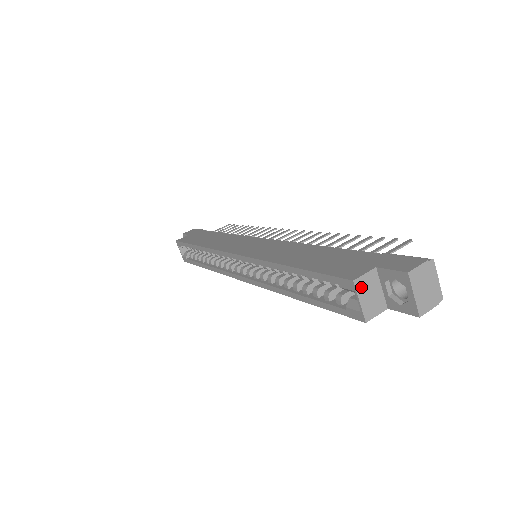
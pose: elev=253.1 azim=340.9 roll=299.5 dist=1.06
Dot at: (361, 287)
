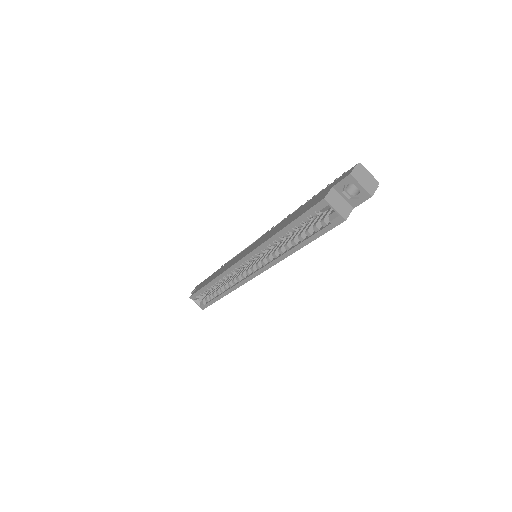
Dot at: (331, 201)
